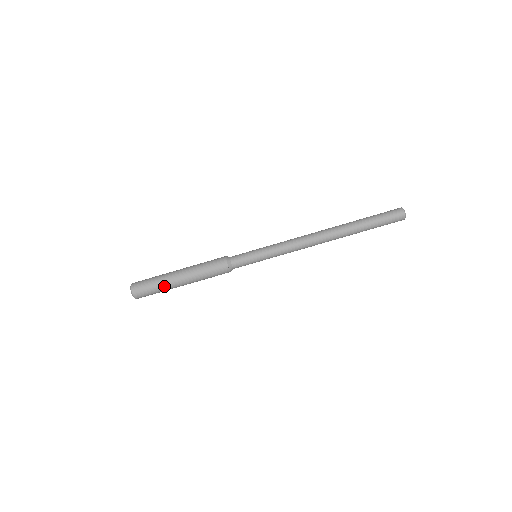
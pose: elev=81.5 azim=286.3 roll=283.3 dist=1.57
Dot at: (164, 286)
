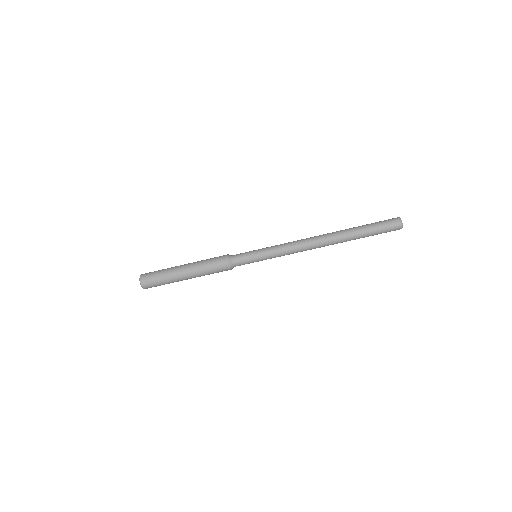
Dot at: (169, 275)
